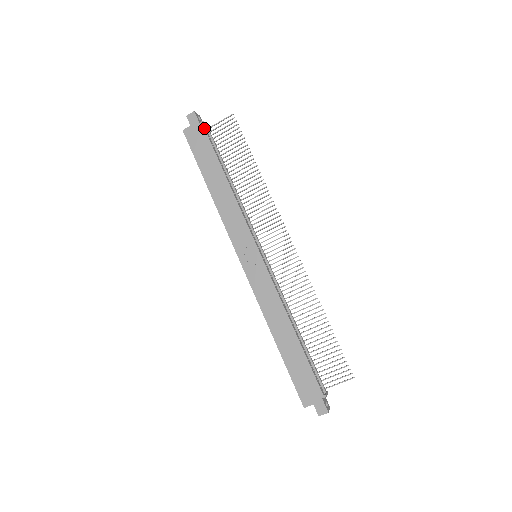
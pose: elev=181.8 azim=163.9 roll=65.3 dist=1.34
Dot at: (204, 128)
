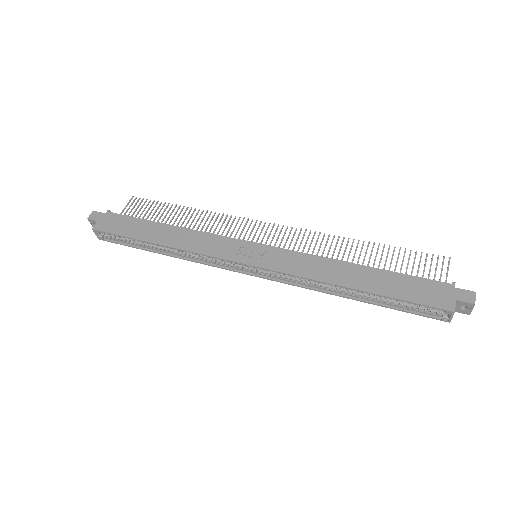
Dot at: (113, 213)
